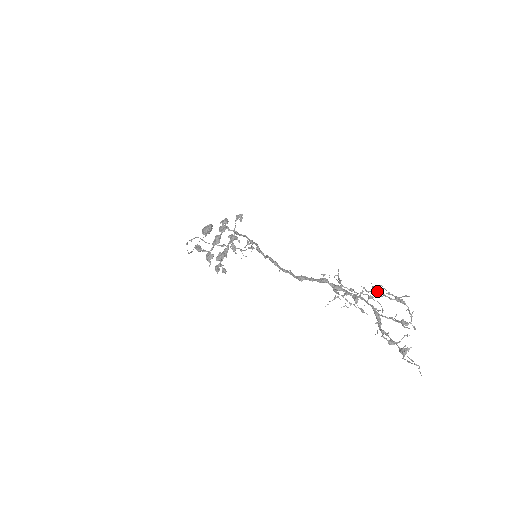
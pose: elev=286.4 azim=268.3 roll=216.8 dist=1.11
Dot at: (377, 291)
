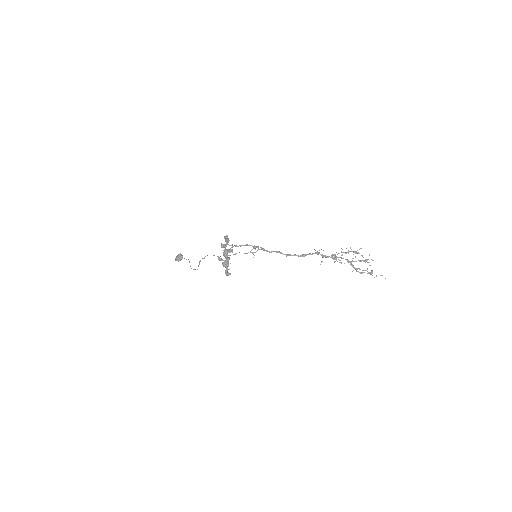
Dot at: occluded
